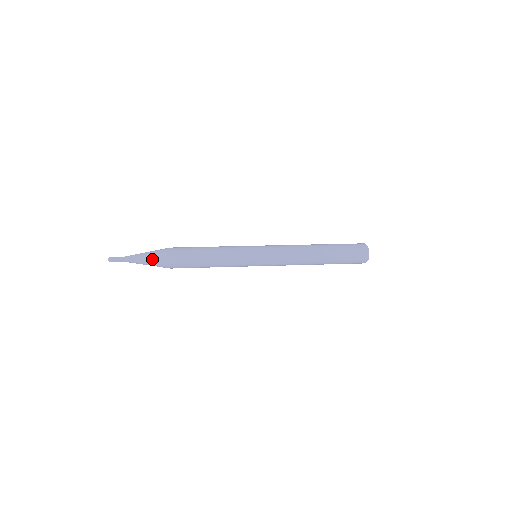
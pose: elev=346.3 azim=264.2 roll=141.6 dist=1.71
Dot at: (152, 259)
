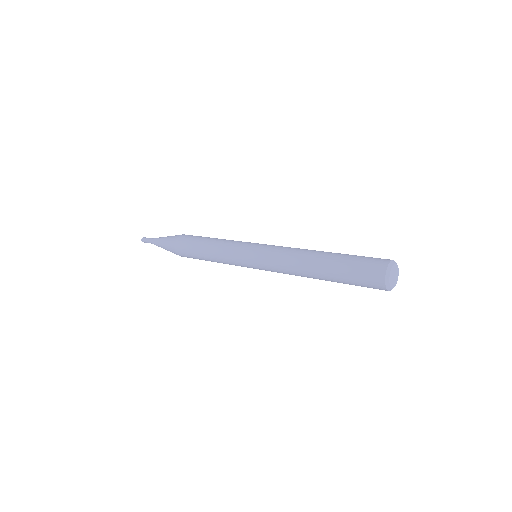
Dot at: (165, 246)
